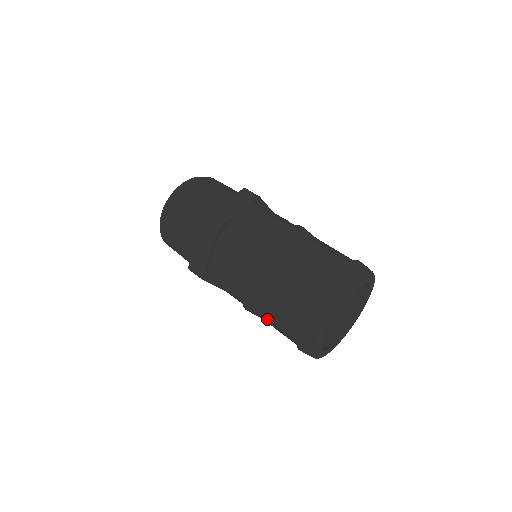
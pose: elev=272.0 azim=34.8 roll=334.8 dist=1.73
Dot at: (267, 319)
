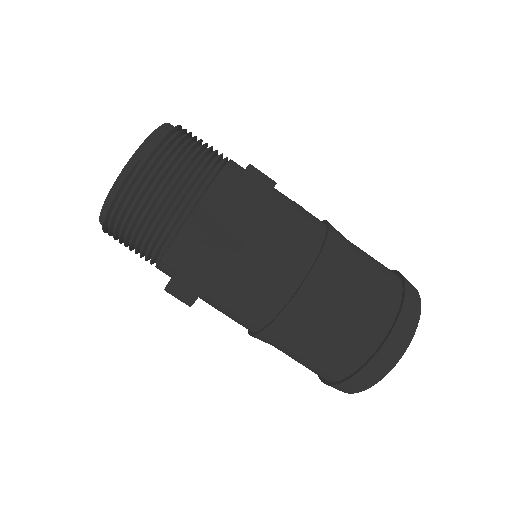
Dot at: (287, 354)
